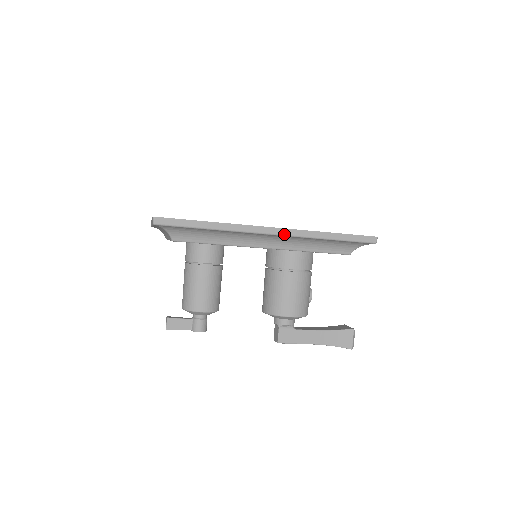
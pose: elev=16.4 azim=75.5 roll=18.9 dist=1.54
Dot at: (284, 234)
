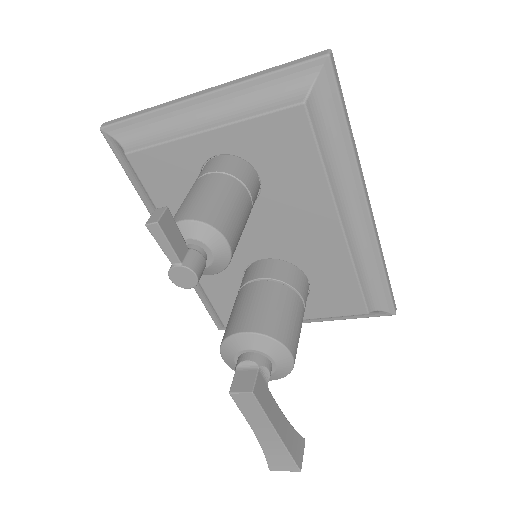
Dot at: (373, 222)
